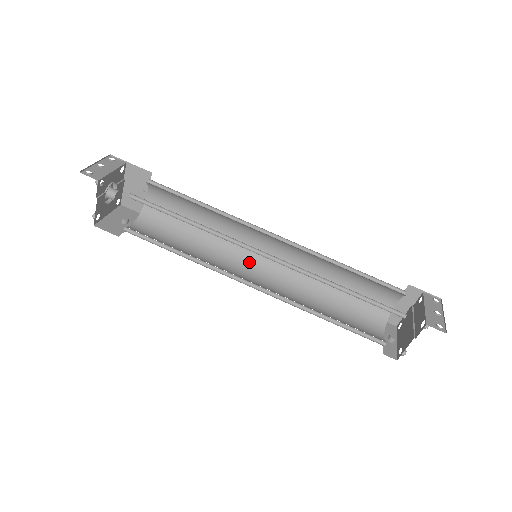
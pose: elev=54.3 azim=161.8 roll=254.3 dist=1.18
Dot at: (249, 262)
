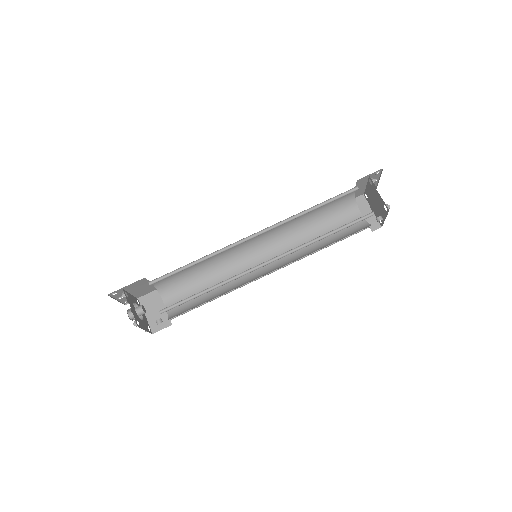
Dot at: (260, 276)
